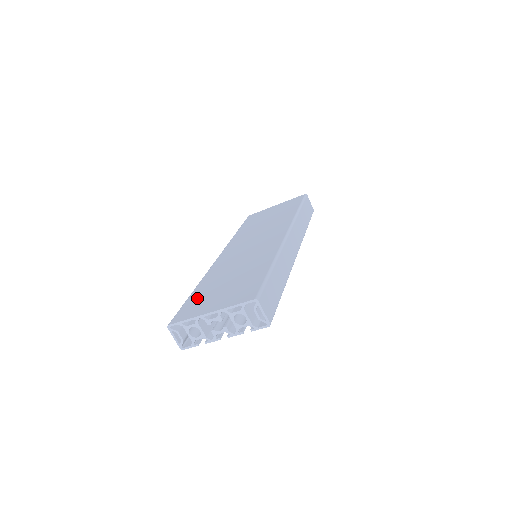
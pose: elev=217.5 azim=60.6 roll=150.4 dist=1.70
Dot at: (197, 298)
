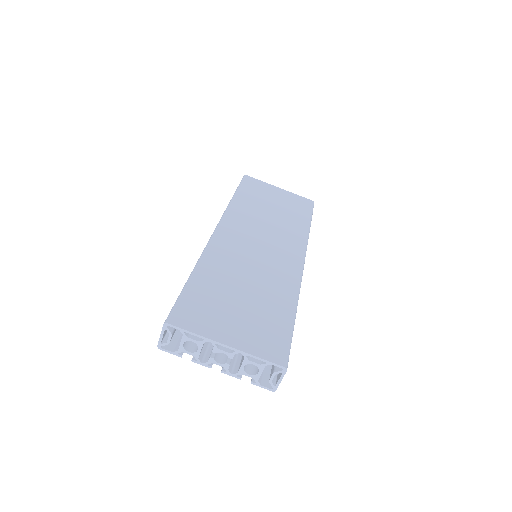
Dot at: (202, 297)
